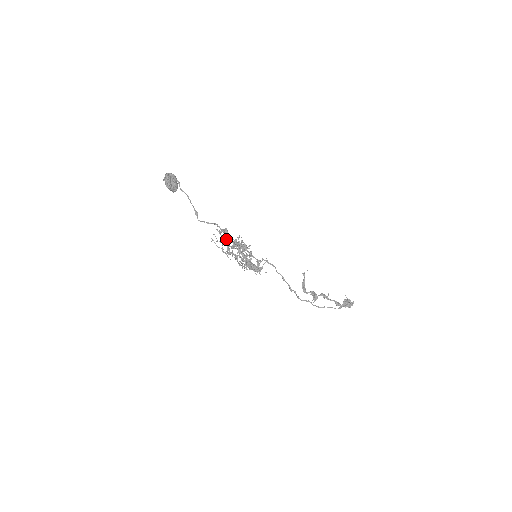
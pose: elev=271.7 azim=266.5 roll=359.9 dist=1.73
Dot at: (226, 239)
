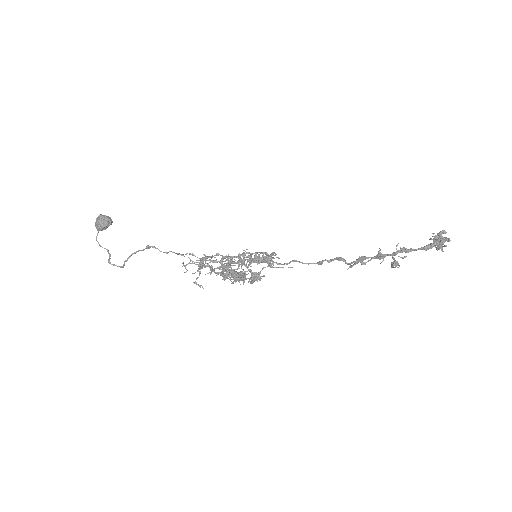
Dot at: occluded
